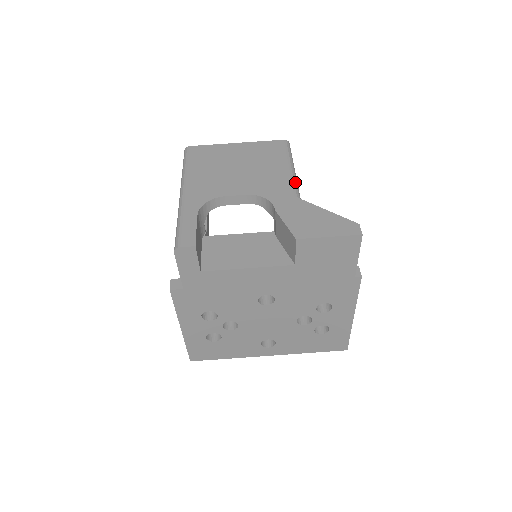
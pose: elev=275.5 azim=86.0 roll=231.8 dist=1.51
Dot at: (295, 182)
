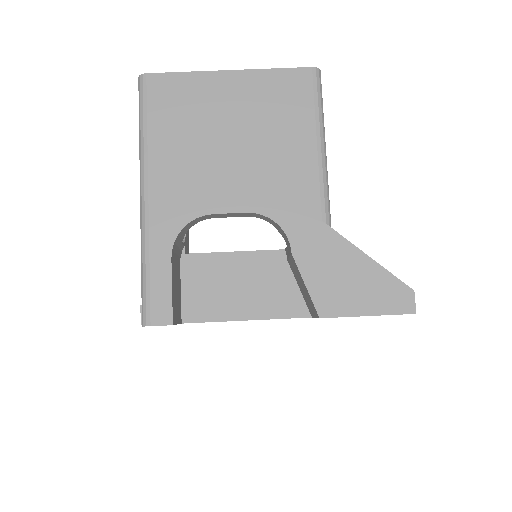
Dot at: (325, 184)
